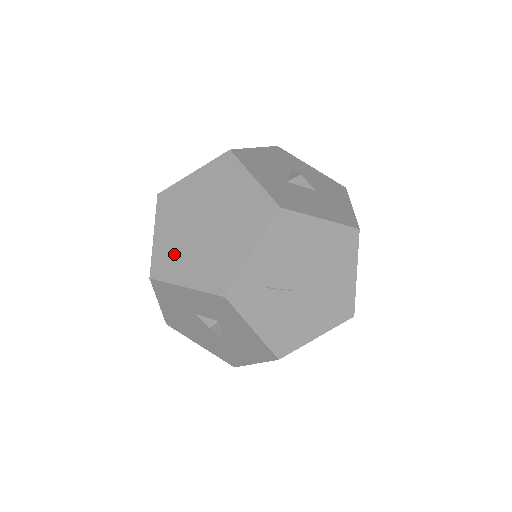
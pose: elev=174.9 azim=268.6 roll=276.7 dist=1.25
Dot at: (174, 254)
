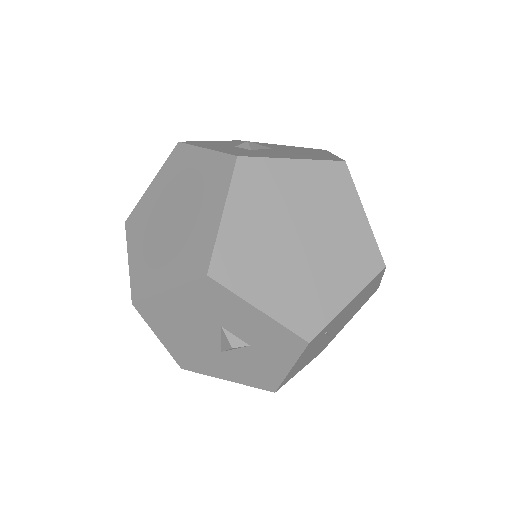
Dot at: (251, 258)
